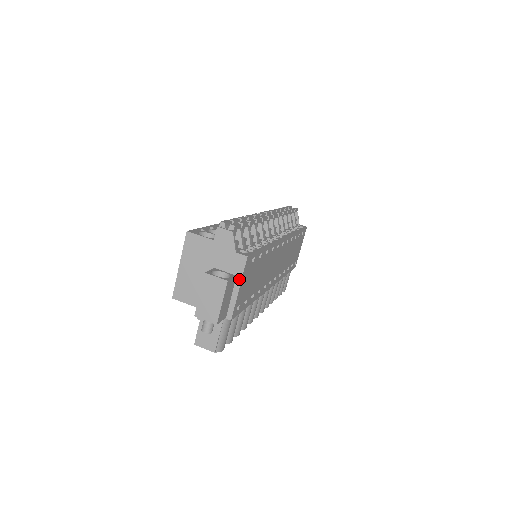
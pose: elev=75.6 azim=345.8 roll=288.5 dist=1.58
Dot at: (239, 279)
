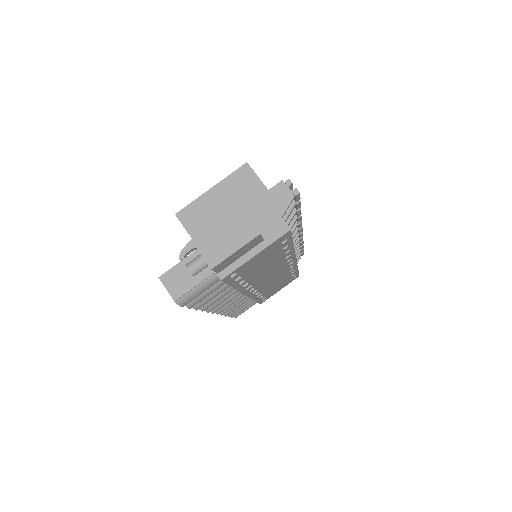
Dot at: (264, 245)
